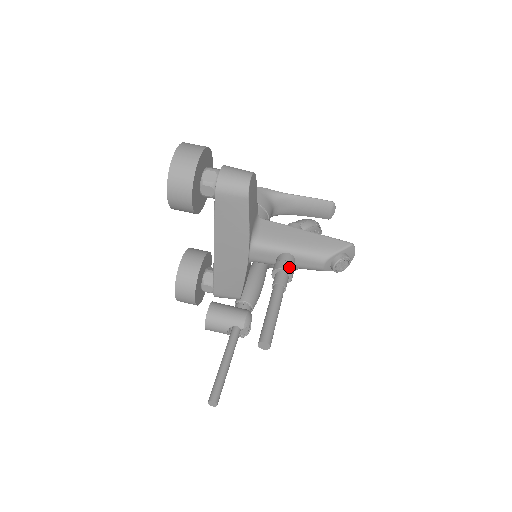
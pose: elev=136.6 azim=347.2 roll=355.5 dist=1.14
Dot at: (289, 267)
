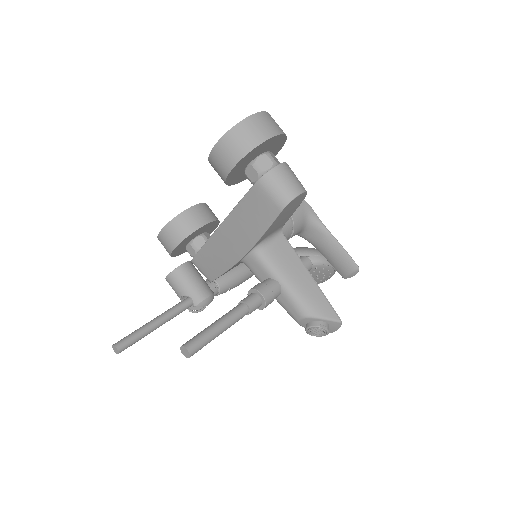
Dot at: (269, 297)
